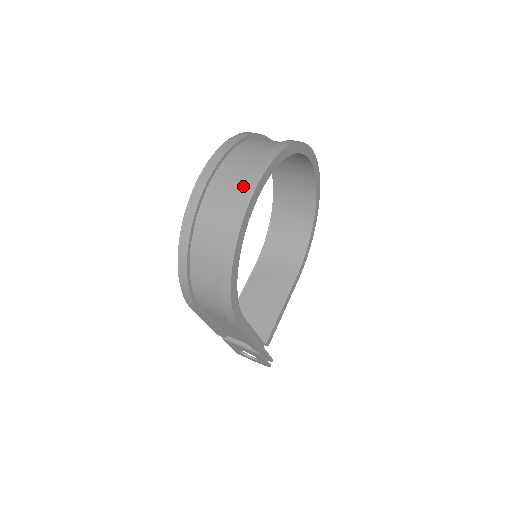
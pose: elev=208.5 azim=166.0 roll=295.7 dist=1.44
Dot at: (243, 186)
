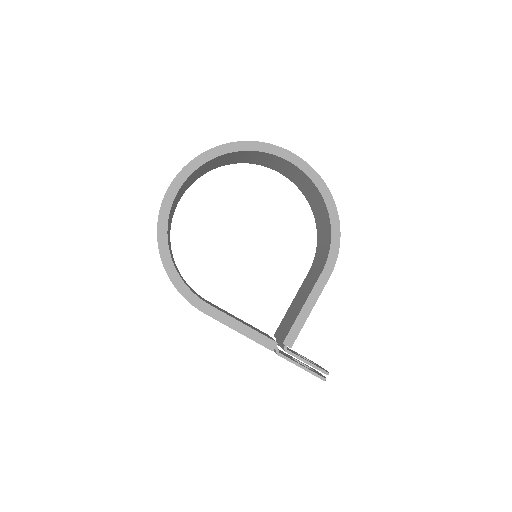
Dot at: occluded
